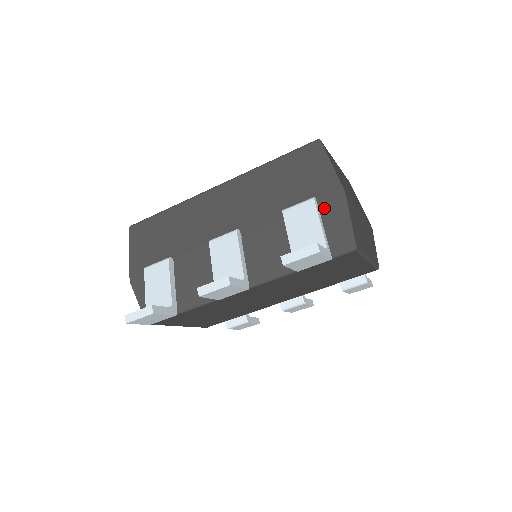
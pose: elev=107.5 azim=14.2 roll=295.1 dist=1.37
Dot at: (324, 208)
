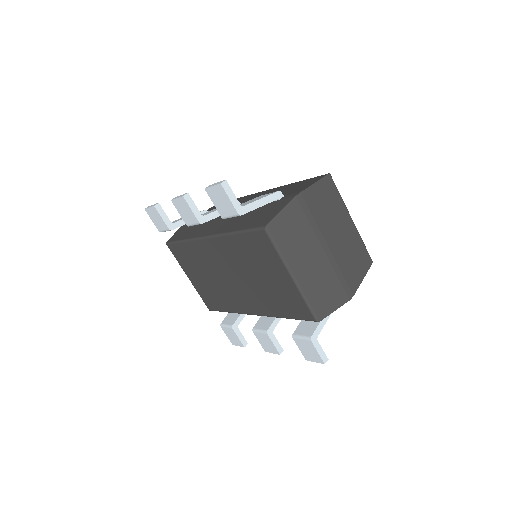
Dot at: (280, 201)
